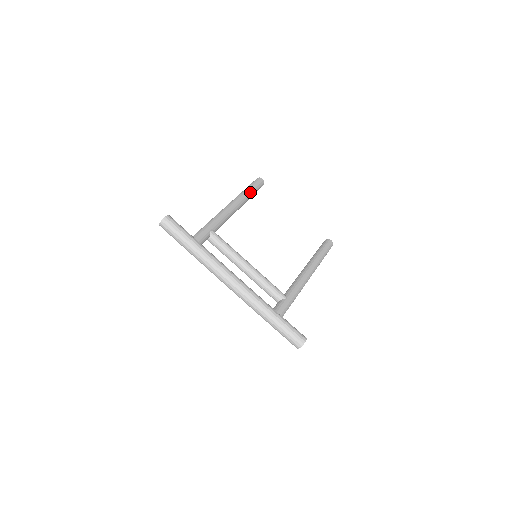
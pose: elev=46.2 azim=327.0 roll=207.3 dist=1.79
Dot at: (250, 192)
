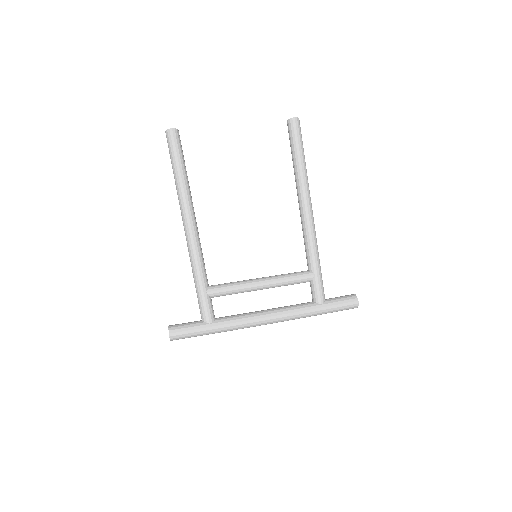
Dot at: (183, 176)
